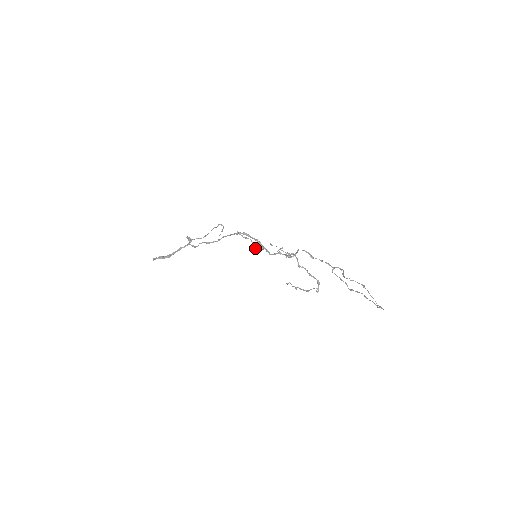
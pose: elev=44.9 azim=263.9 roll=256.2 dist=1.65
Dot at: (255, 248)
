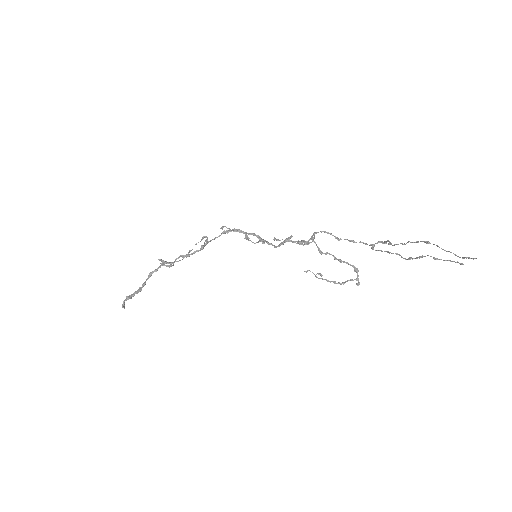
Dot at: (251, 241)
